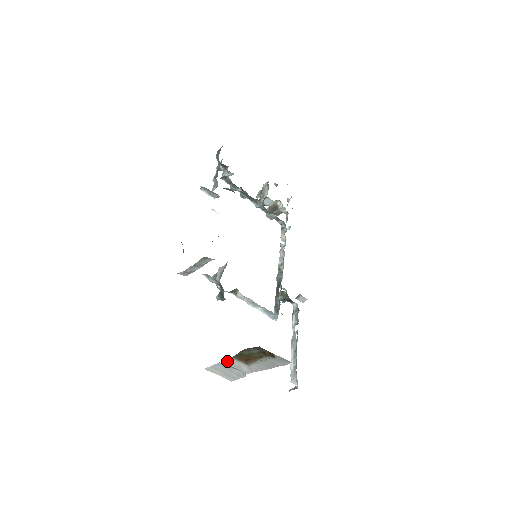
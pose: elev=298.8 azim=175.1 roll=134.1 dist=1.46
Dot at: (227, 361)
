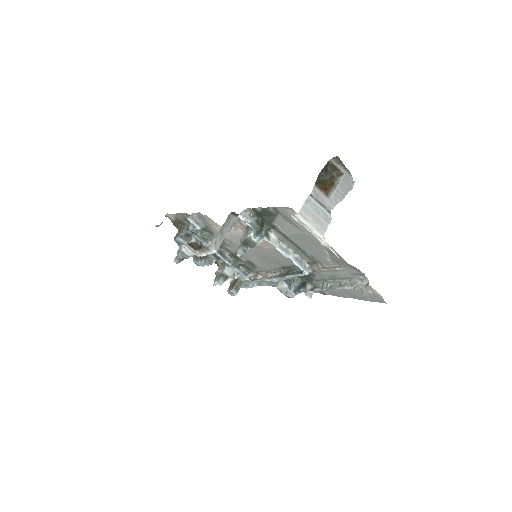
Dot at: (313, 190)
